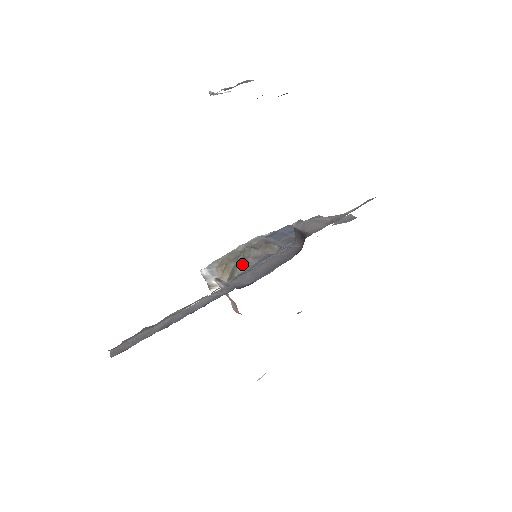
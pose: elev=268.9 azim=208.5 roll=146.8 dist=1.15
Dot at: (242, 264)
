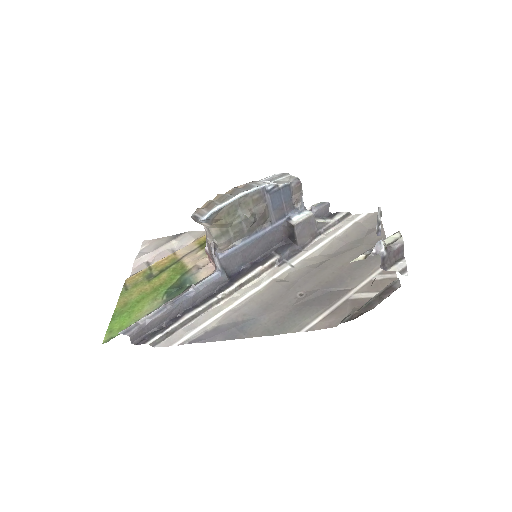
Dot at: (238, 233)
